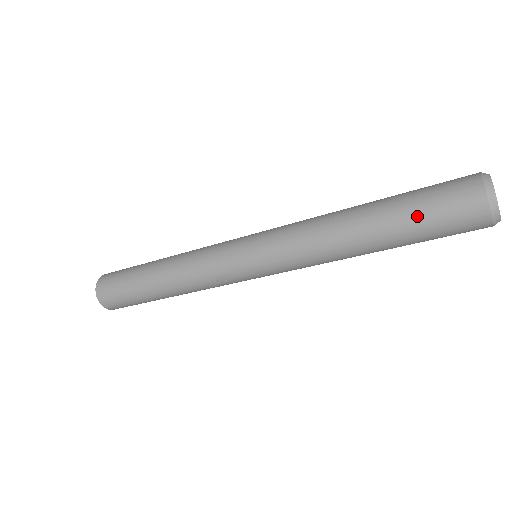
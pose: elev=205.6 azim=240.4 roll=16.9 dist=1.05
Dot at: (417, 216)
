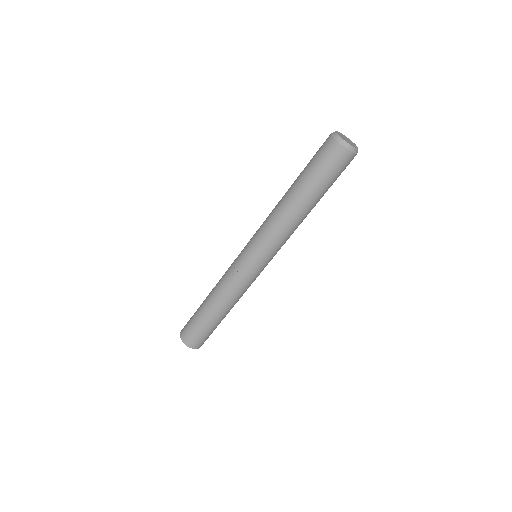
Dot at: (307, 166)
